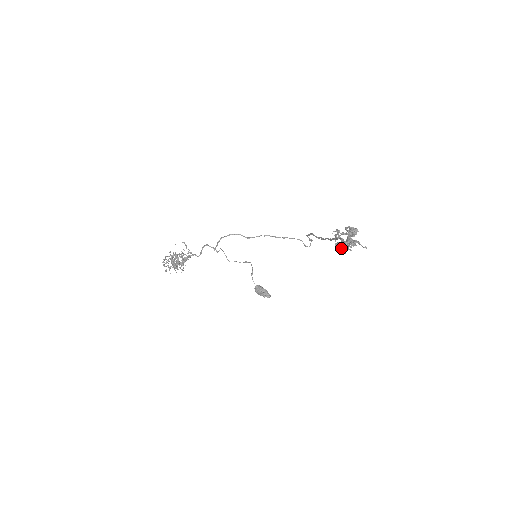
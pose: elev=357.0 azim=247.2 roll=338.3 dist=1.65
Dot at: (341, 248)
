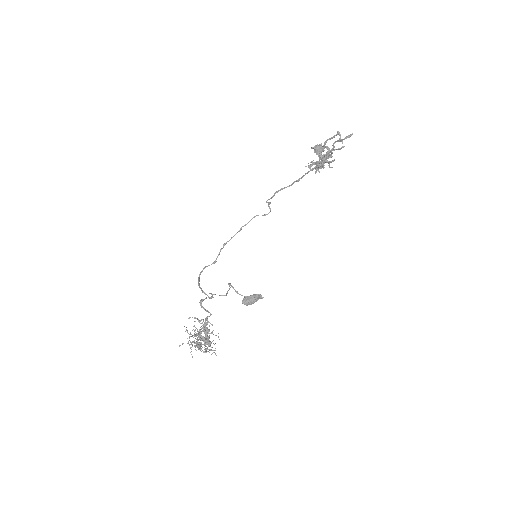
Dot at: occluded
